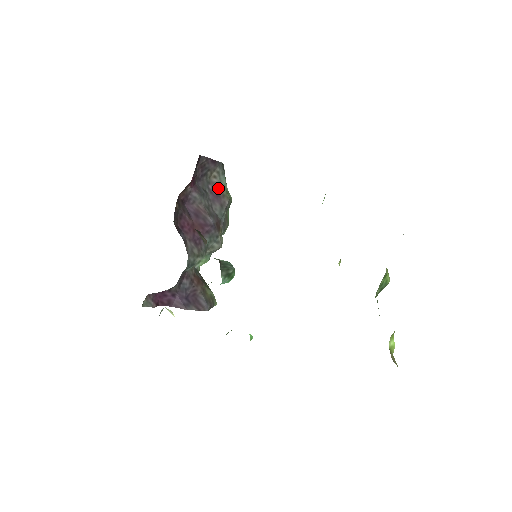
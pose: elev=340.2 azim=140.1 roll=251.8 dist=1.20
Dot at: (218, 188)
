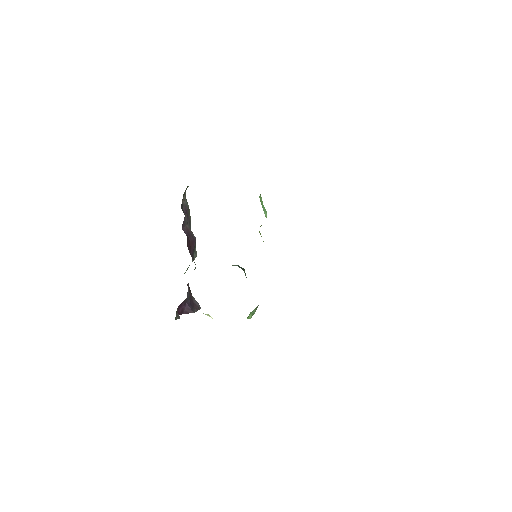
Dot at: (187, 208)
